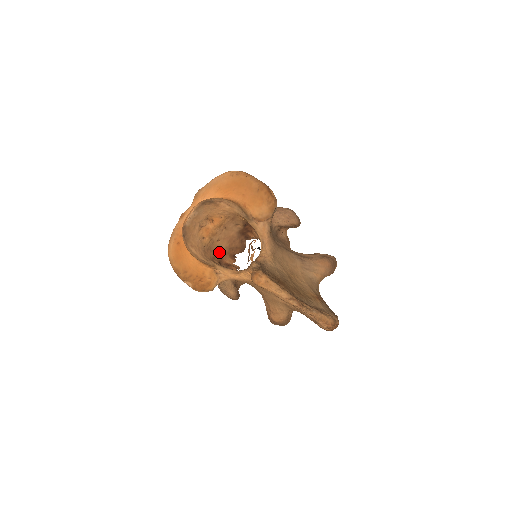
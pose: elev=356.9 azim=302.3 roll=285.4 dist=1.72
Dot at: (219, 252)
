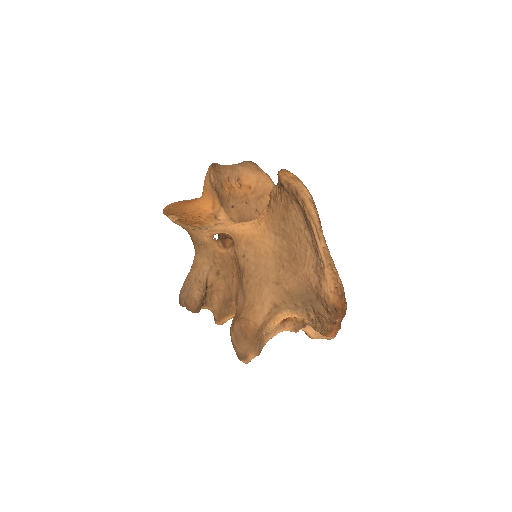
Dot at: occluded
